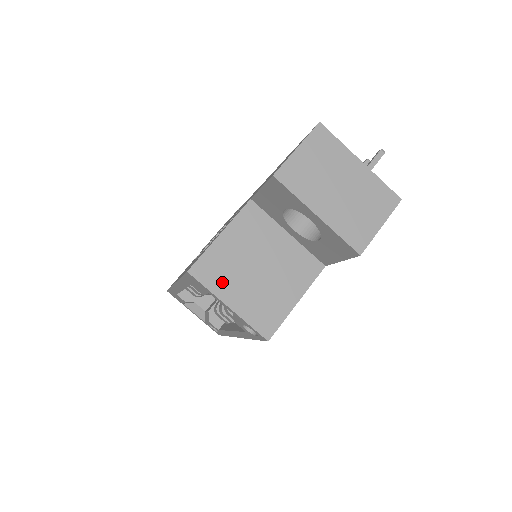
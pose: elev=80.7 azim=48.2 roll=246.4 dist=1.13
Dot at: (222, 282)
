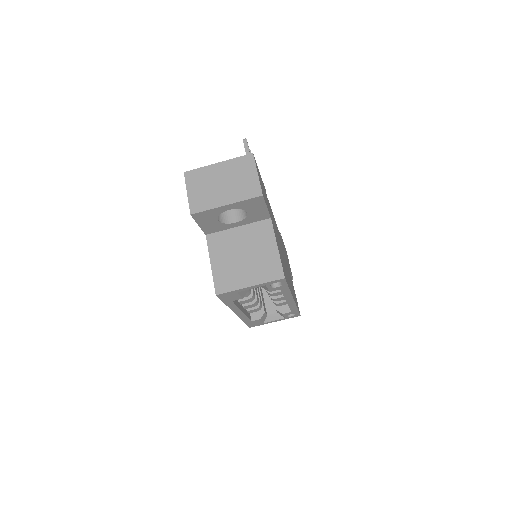
Dot at: (235, 281)
